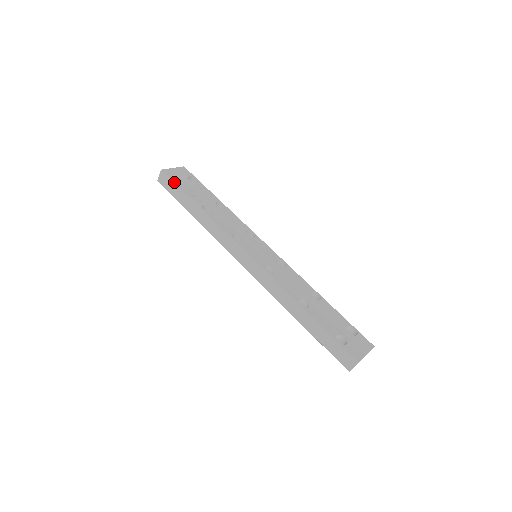
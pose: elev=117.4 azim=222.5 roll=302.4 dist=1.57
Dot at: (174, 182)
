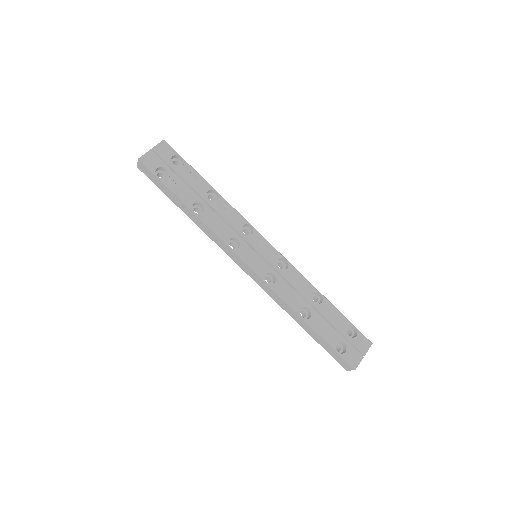
Dot at: (156, 176)
